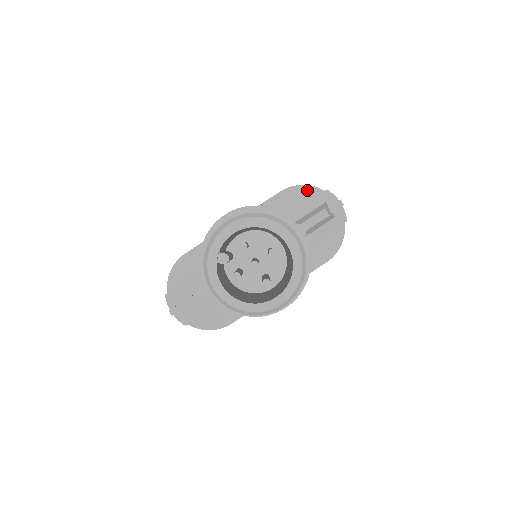
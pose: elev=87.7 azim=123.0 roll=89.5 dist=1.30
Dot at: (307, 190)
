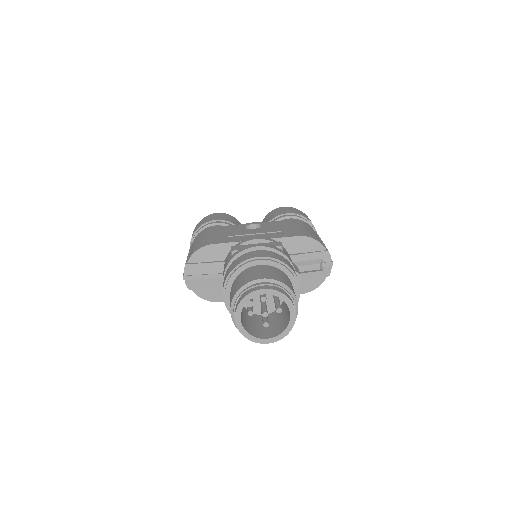
Dot at: (316, 244)
